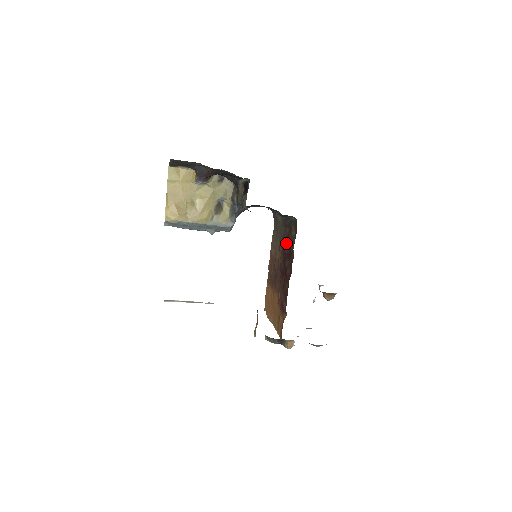
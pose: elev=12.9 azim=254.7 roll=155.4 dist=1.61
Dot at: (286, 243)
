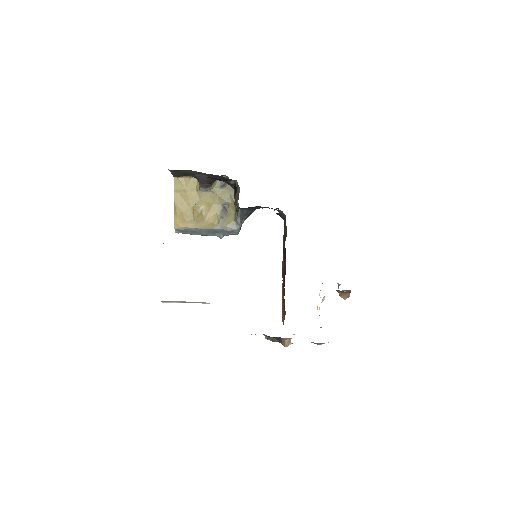
Dot at: occluded
